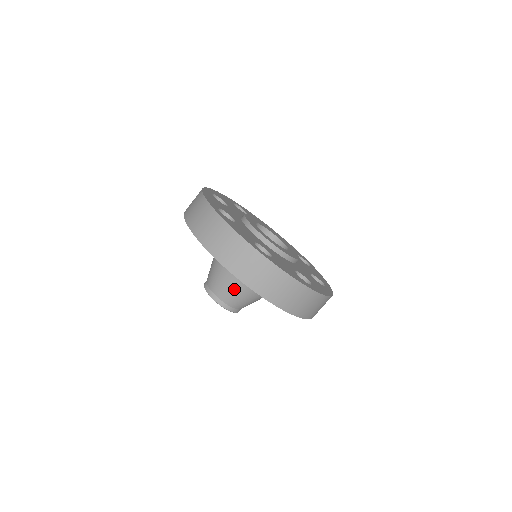
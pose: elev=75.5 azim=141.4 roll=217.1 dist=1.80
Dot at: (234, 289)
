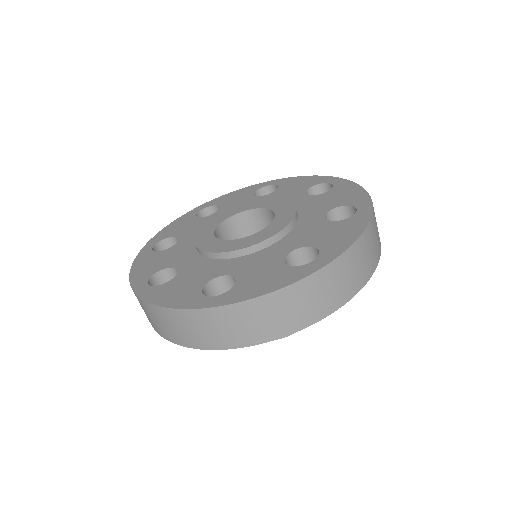
Dot at: occluded
